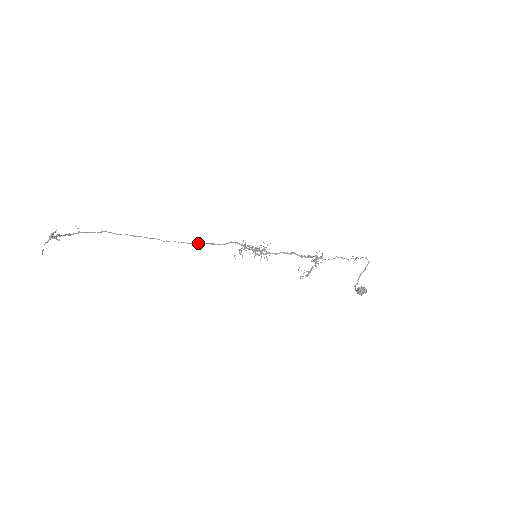
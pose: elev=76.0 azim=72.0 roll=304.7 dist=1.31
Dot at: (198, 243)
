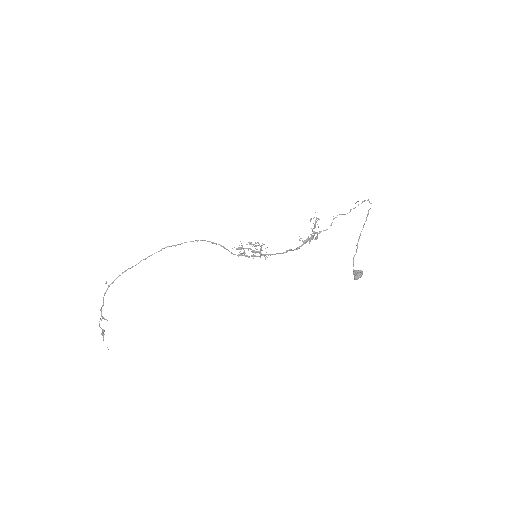
Dot at: (201, 240)
